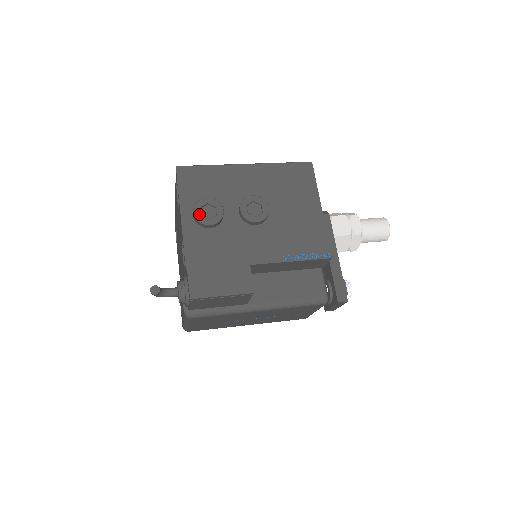
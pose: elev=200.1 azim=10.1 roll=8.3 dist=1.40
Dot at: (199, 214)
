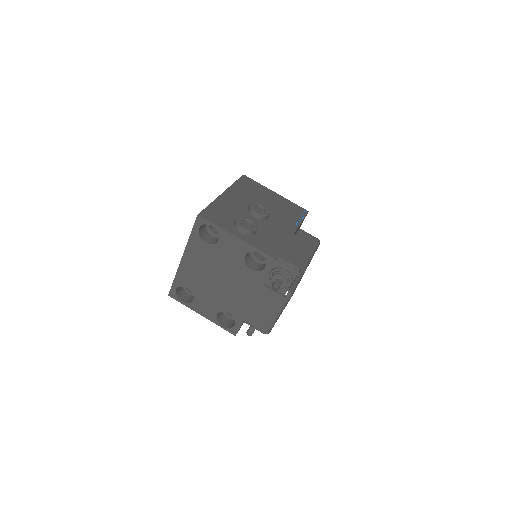
Dot at: (246, 227)
